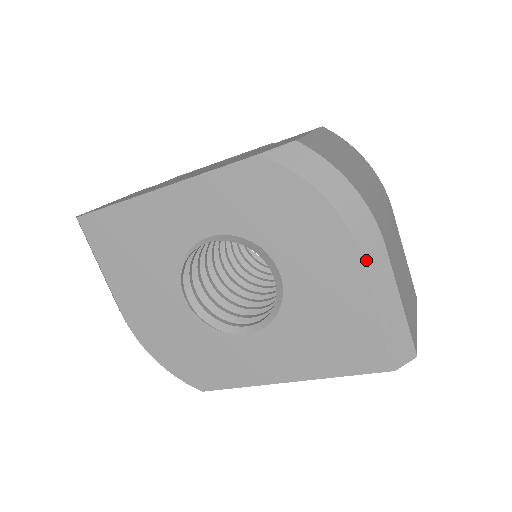
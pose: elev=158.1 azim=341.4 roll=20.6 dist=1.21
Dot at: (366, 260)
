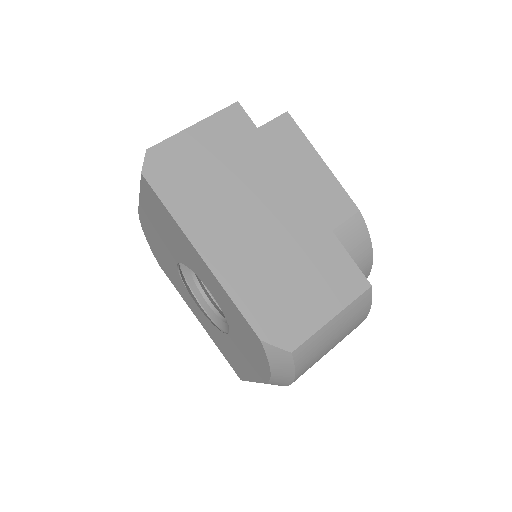
Dot at: occluded
